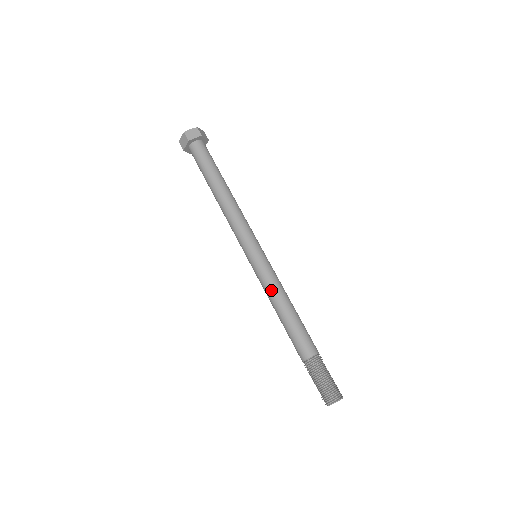
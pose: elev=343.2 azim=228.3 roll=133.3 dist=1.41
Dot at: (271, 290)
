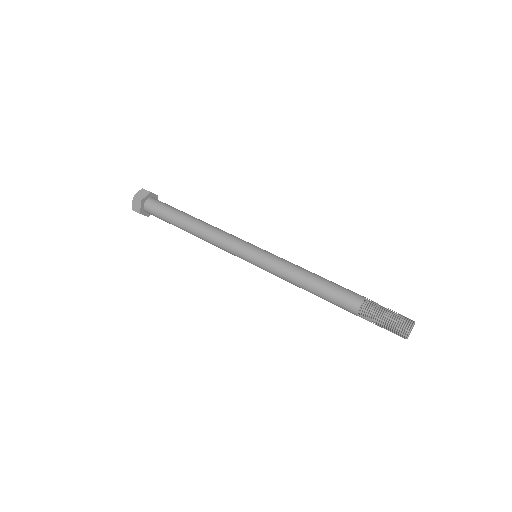
Dot at: (293, 264)
